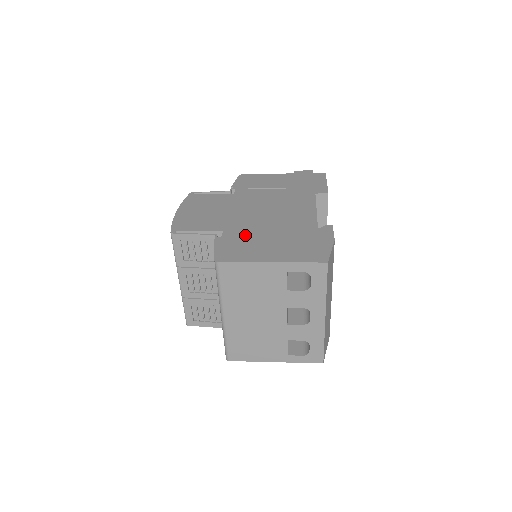
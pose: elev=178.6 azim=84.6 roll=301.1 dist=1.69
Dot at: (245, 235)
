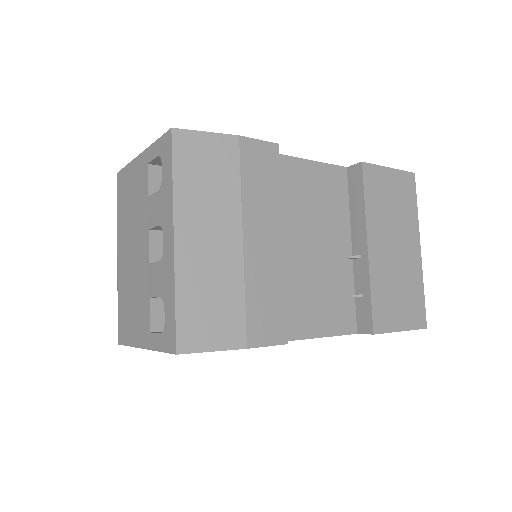
Dot at: occluded
